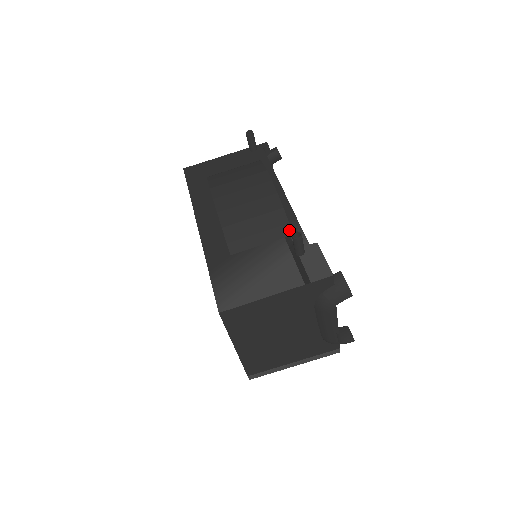
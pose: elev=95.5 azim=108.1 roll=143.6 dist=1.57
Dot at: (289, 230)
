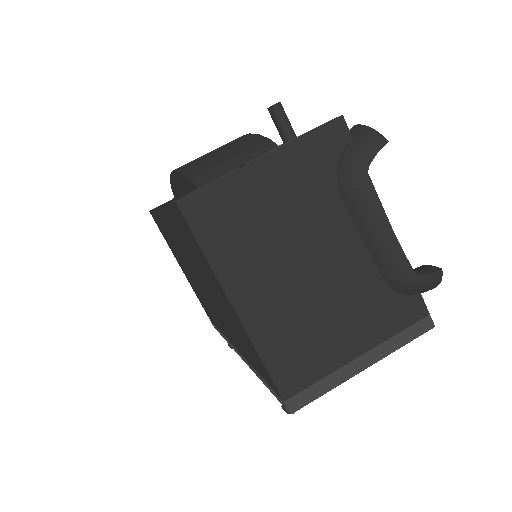
Dot at: (272, 144)
